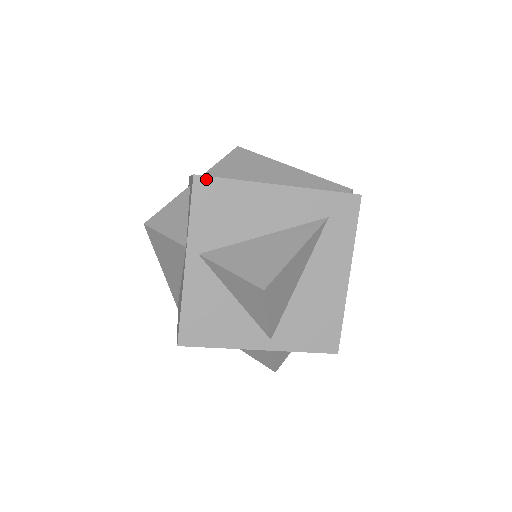
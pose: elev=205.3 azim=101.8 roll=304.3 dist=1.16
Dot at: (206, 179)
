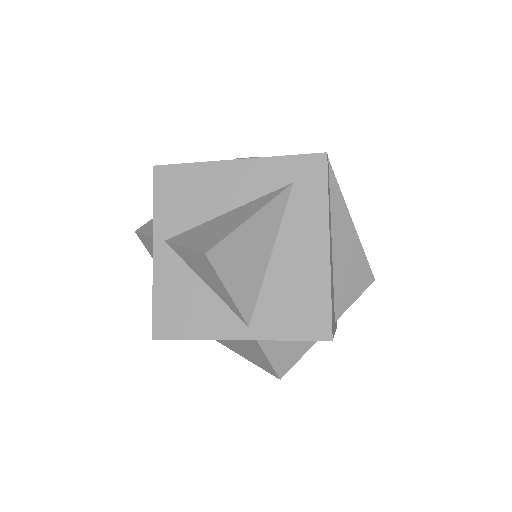
Dot at: (165, 168)
